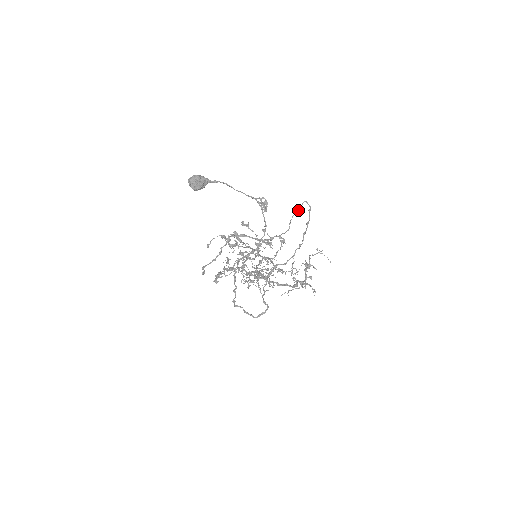
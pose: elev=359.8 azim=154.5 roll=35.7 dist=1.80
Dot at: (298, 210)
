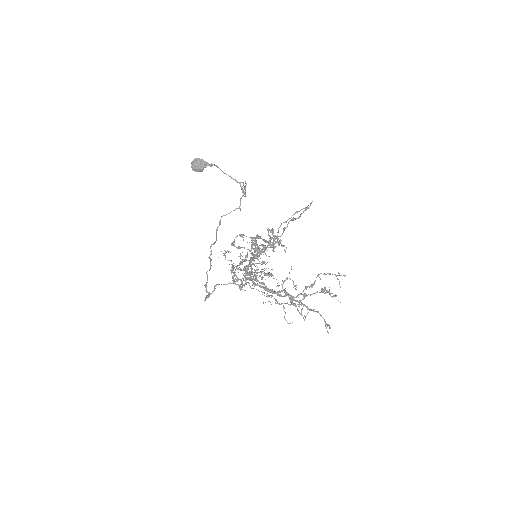
Dot at: (300, 210)
